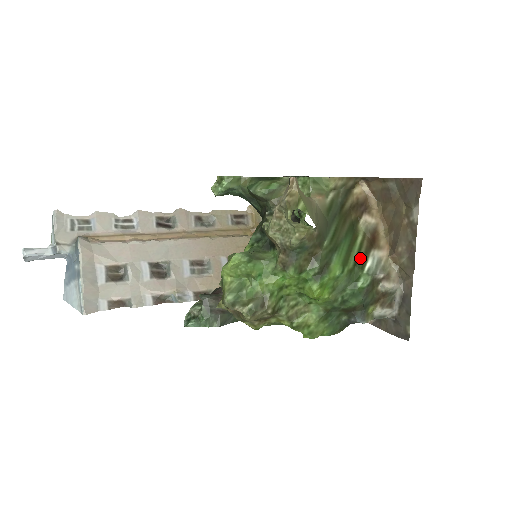
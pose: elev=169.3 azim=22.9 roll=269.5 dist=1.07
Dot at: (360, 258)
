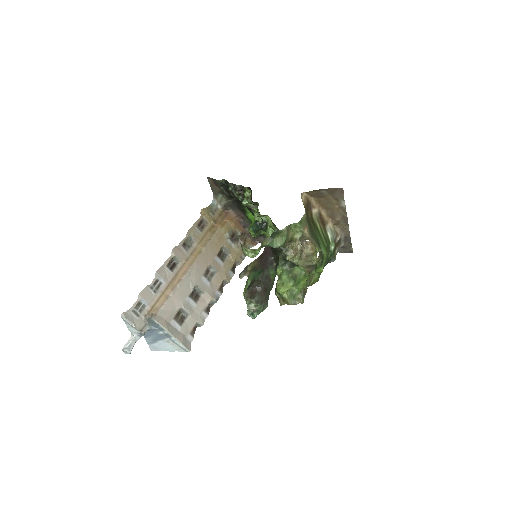
Dot at: (325, 237)
